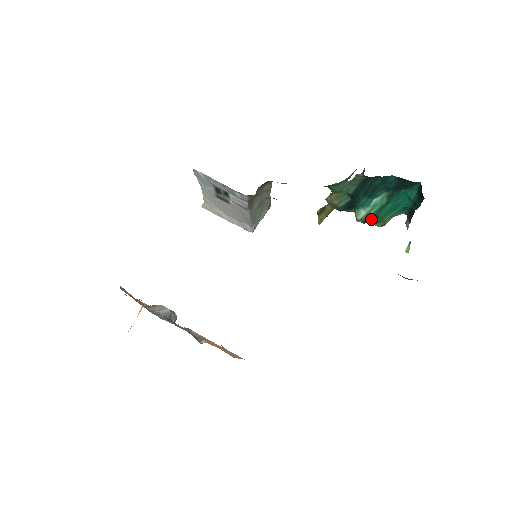
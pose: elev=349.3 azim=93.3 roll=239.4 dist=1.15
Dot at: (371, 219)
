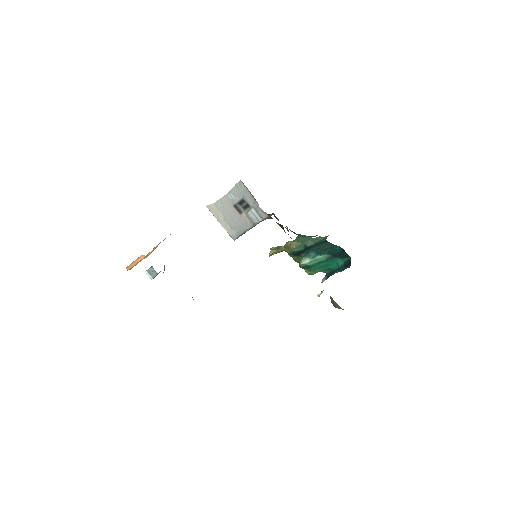
Dot at: (308, 267)
